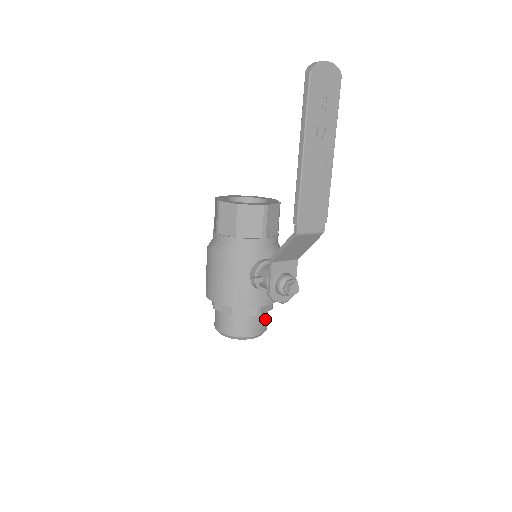
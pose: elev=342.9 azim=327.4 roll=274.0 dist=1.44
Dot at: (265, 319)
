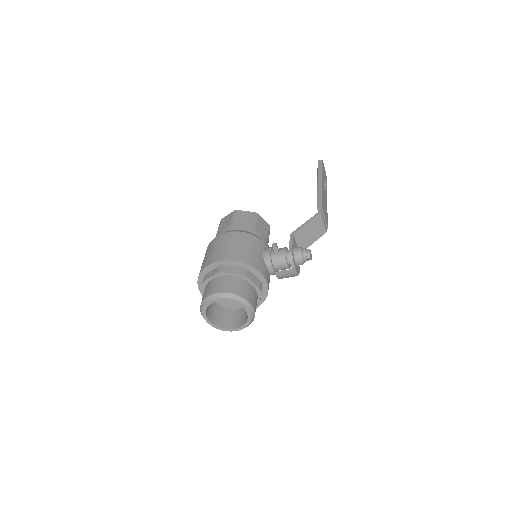
Dot at: occluded
